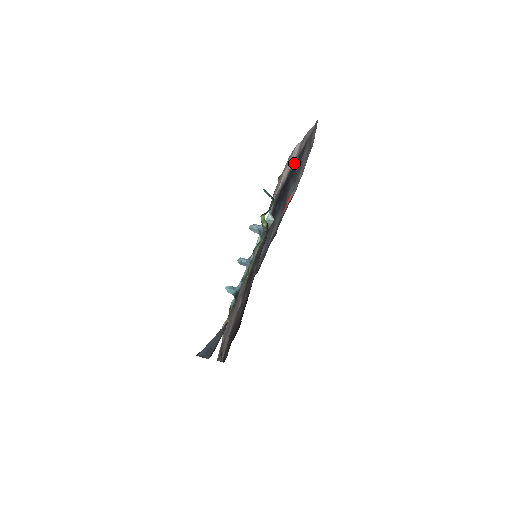
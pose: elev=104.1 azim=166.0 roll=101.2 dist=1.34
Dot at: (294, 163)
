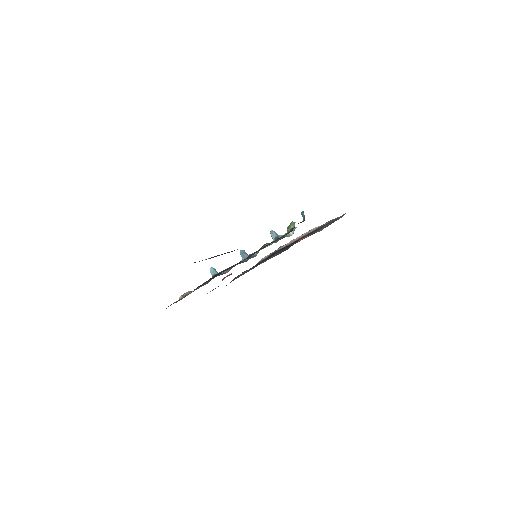
Dot at: (308, 234)
